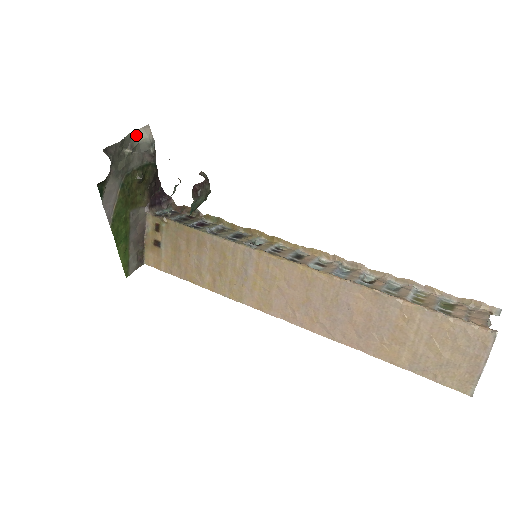
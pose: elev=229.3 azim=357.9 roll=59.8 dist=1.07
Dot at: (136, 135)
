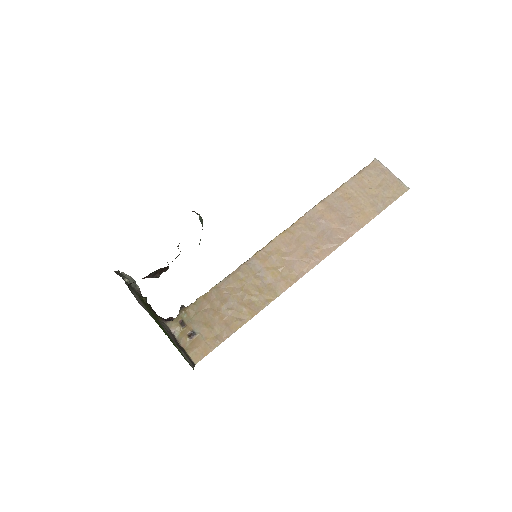
Dot at: (123, 275)
